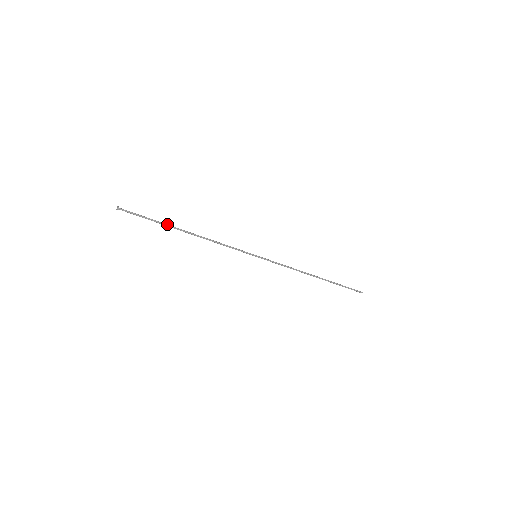
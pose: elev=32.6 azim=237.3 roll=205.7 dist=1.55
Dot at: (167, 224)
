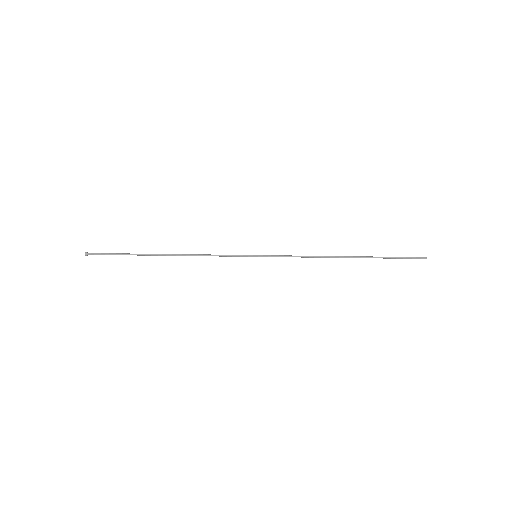
Dot at: occluded
